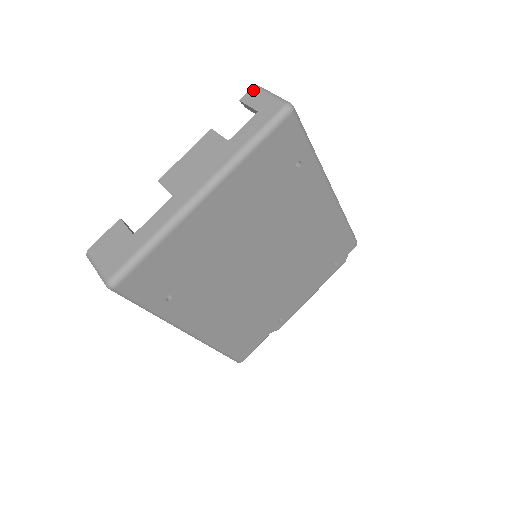
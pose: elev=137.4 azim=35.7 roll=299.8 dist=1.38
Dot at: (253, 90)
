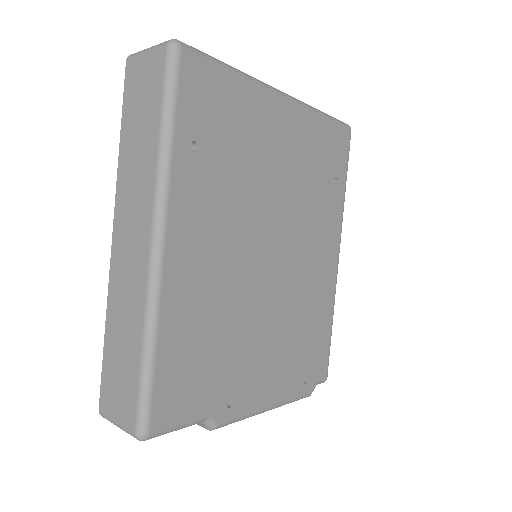
Dot at: occluded
